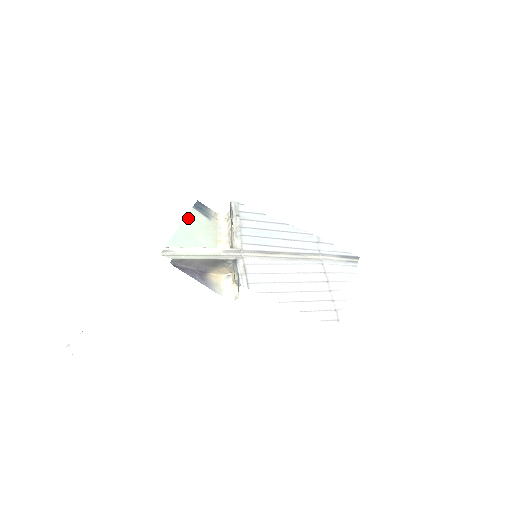
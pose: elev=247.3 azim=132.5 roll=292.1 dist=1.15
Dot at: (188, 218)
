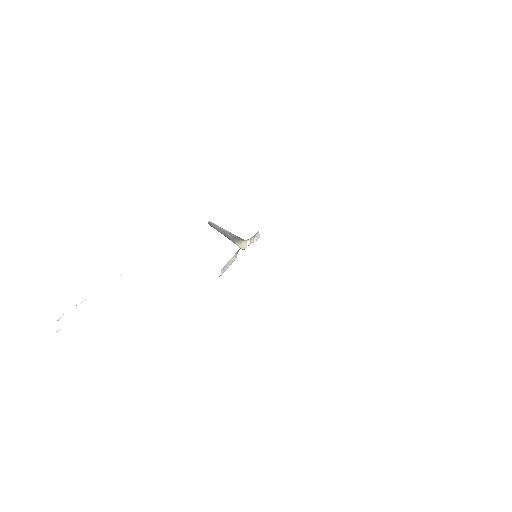
Dot at: occluded
